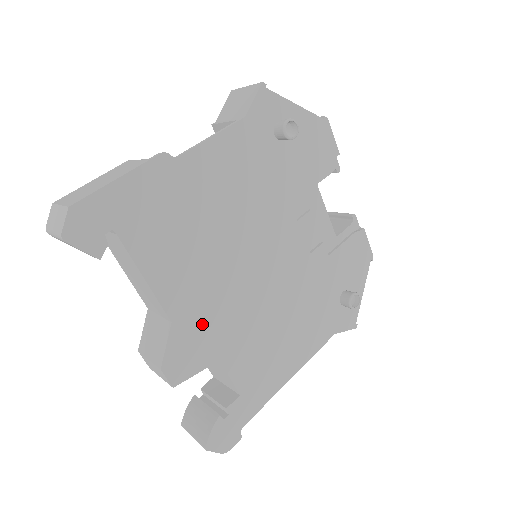
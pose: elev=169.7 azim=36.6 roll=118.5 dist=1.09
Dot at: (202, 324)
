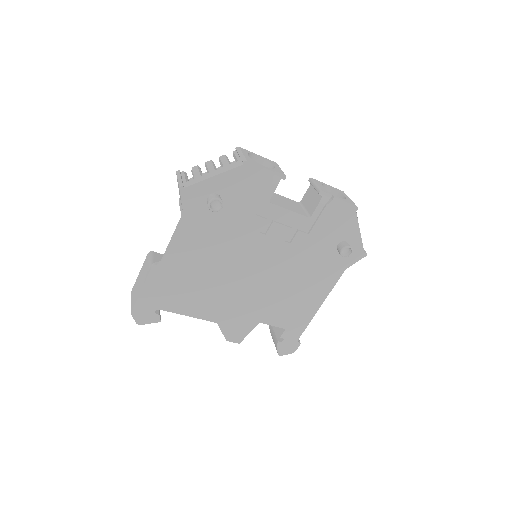
Dot at: (236, 315)
